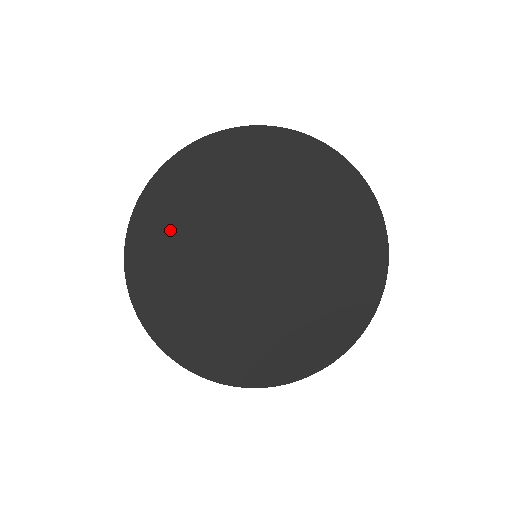
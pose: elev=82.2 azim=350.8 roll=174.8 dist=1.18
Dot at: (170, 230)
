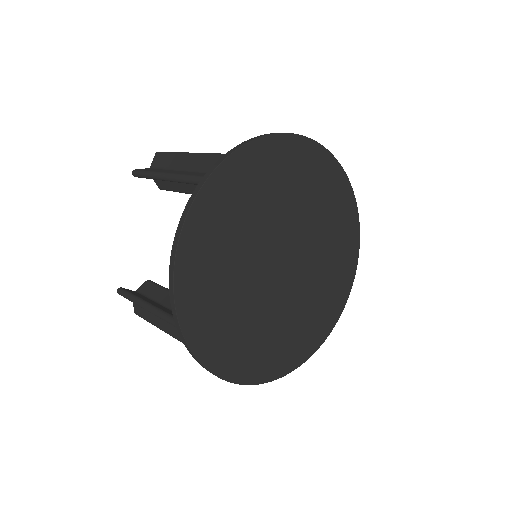
Dot at: (260, 182)
